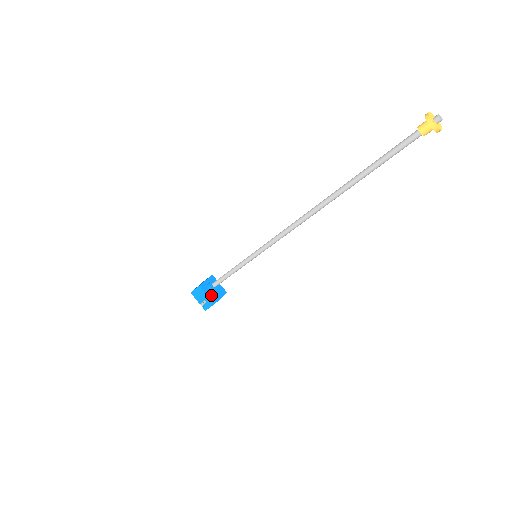
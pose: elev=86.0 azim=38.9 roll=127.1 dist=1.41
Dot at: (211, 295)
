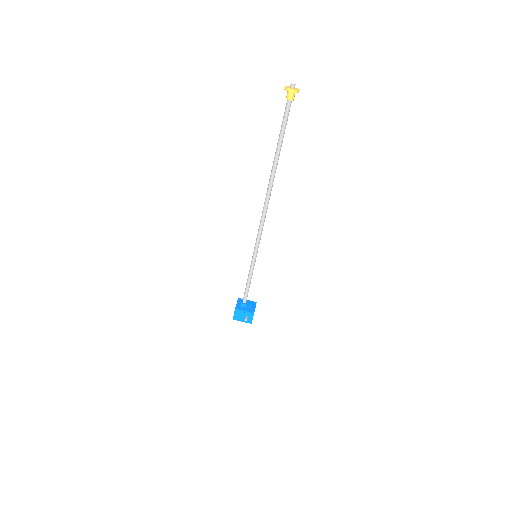
Dot at: (247, 309)
